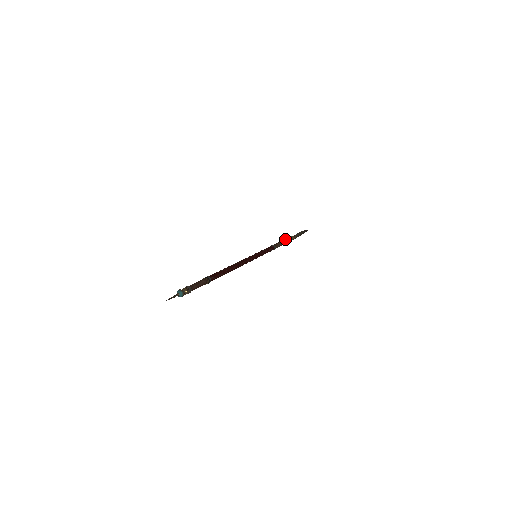
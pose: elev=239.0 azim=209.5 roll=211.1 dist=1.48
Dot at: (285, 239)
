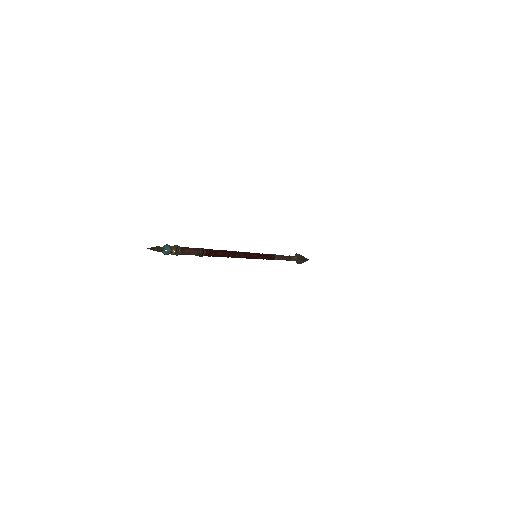
Dot at: occluded
